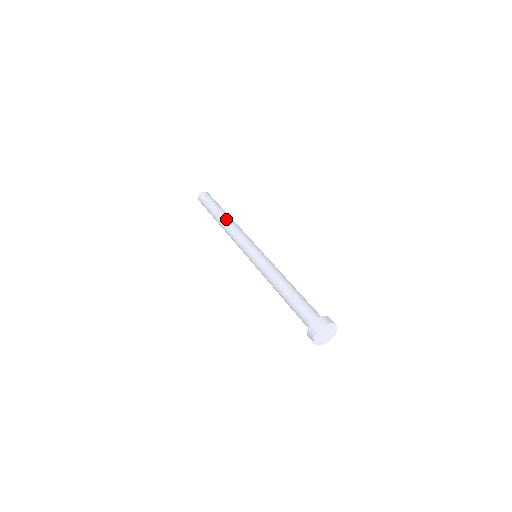
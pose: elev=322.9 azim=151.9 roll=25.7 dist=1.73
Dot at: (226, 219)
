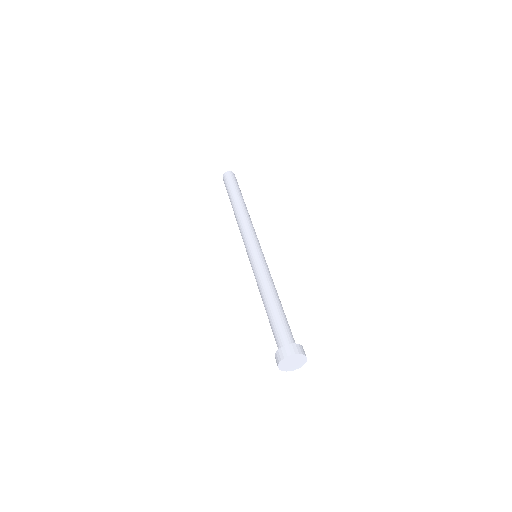
Dot at: (242, 207)
